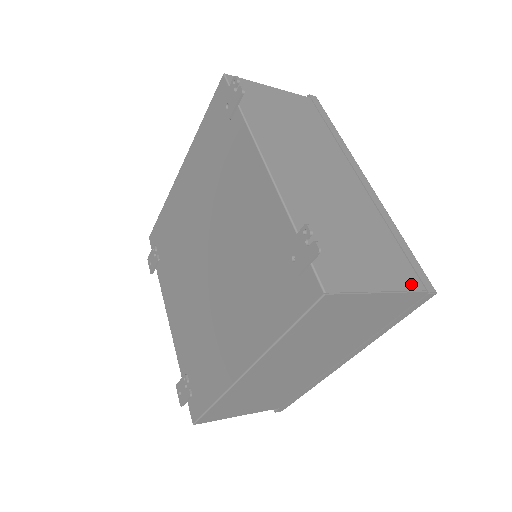
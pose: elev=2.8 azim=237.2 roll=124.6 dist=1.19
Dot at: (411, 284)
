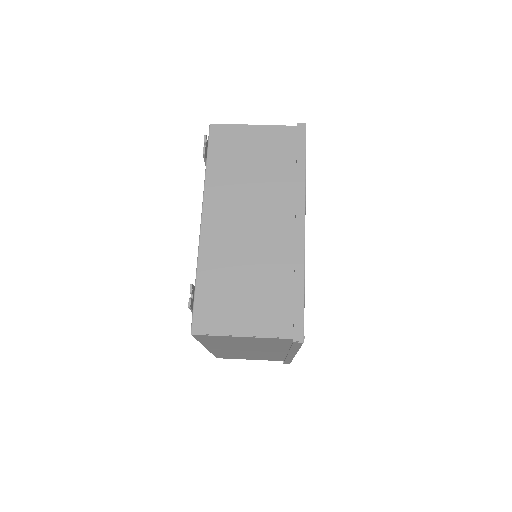
Dot at: (282, 331)
